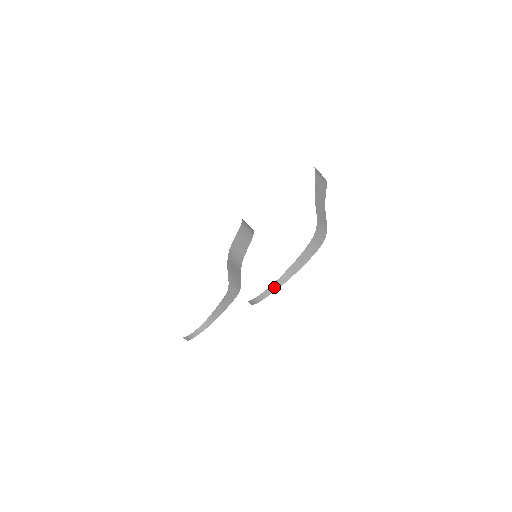
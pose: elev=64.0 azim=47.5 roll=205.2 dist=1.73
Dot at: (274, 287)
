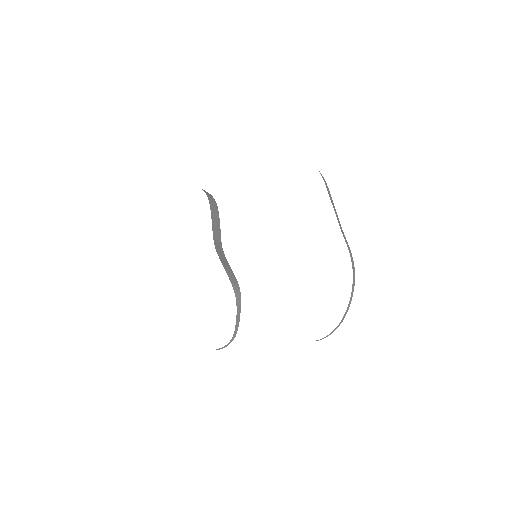
Dot at: occluded
